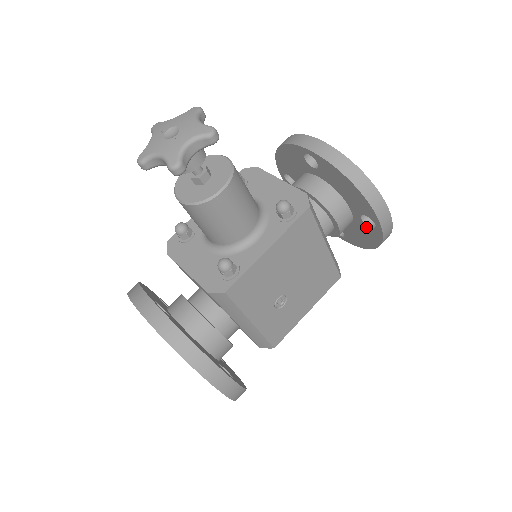
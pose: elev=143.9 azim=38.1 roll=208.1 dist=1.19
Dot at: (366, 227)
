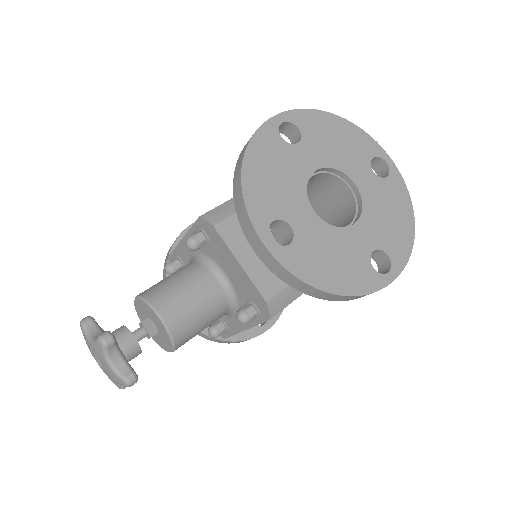
Dot at: occluded
